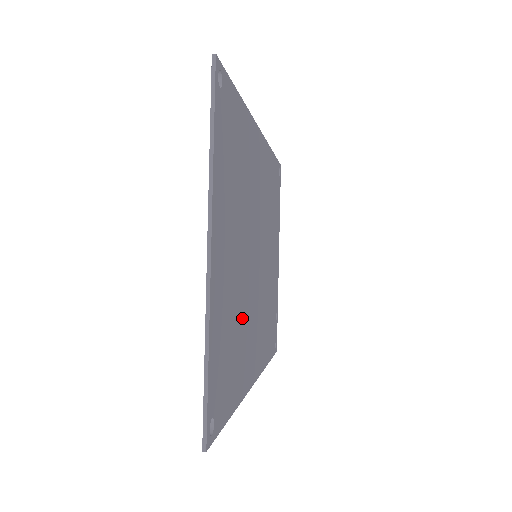
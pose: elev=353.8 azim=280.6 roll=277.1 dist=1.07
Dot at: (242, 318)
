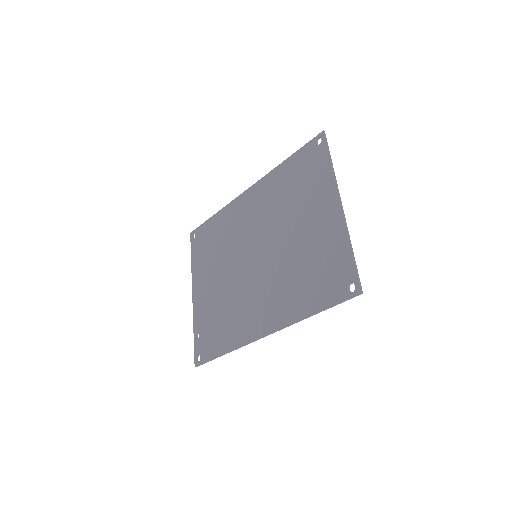
Dot at: (292, 271)
